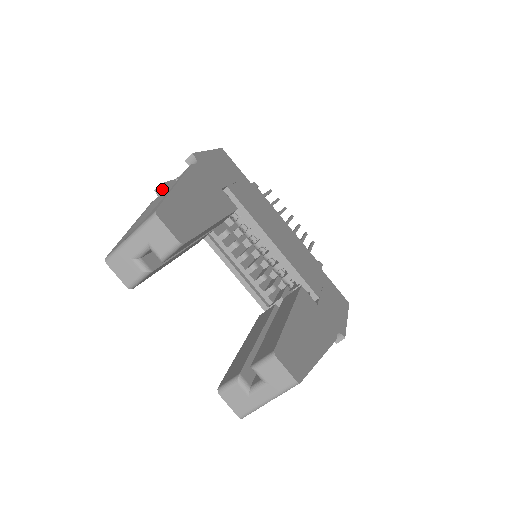
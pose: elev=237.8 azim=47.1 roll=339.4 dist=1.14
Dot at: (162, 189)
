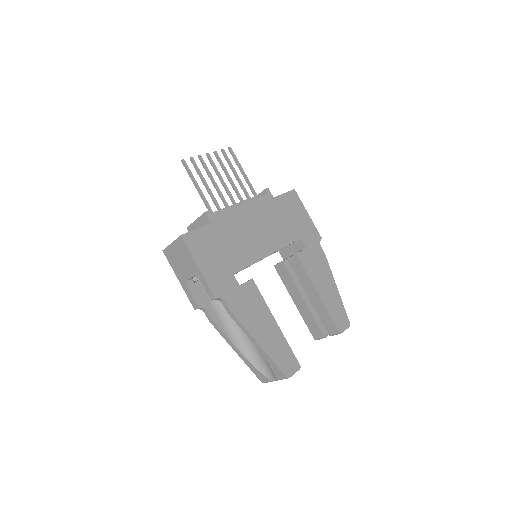
Dot at: (201, 308)
